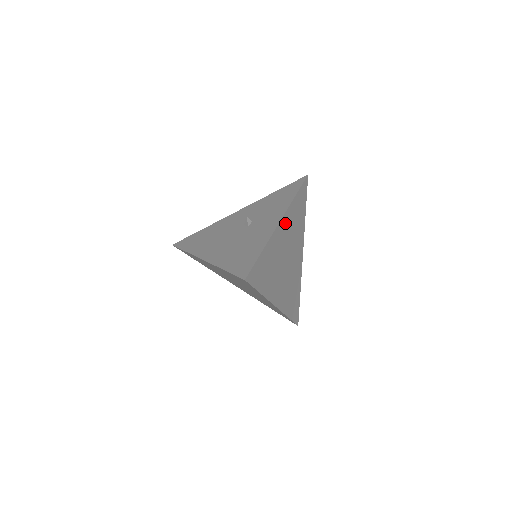
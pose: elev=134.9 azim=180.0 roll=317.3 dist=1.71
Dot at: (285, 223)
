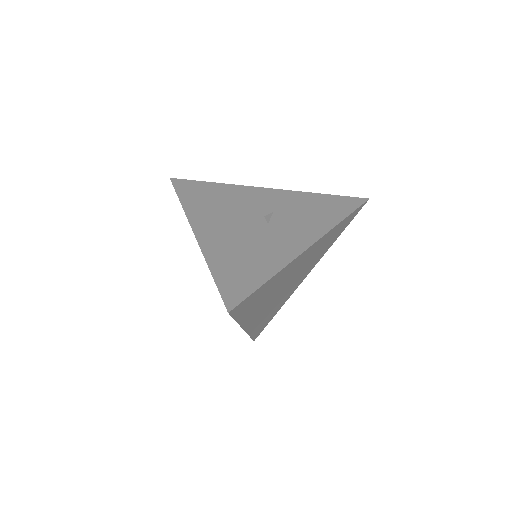
Dot at: (312, 249)
